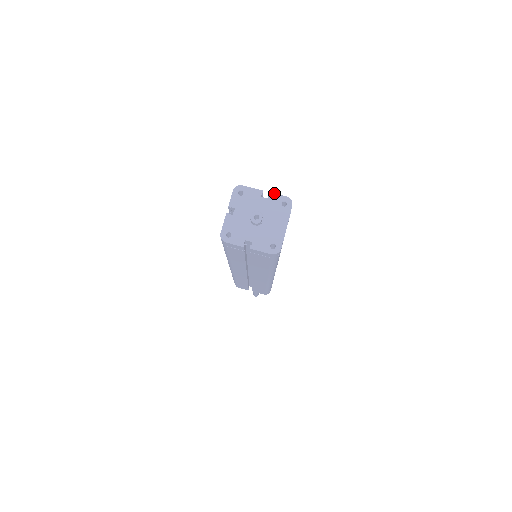
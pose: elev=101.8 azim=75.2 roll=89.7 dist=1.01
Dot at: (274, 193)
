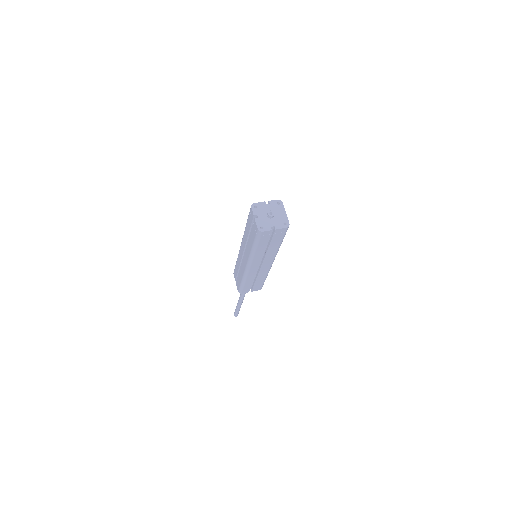
Dot at: (271, 200)
